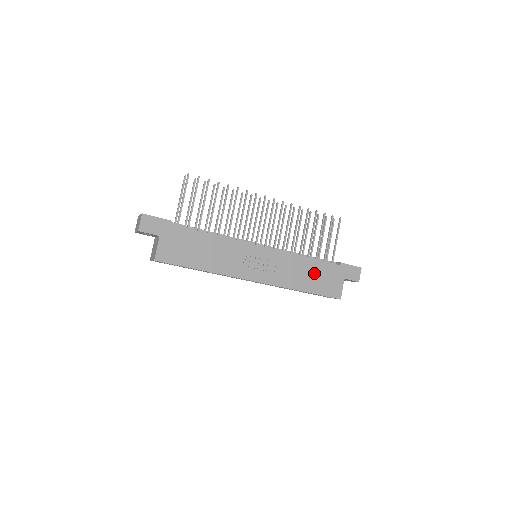
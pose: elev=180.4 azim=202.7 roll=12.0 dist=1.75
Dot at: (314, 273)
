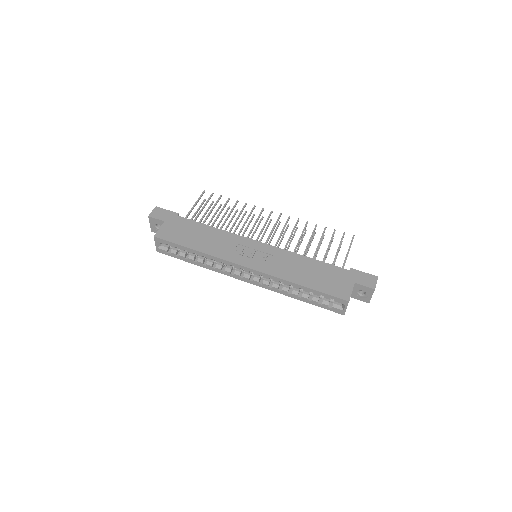
Dot at: (316, 272)
